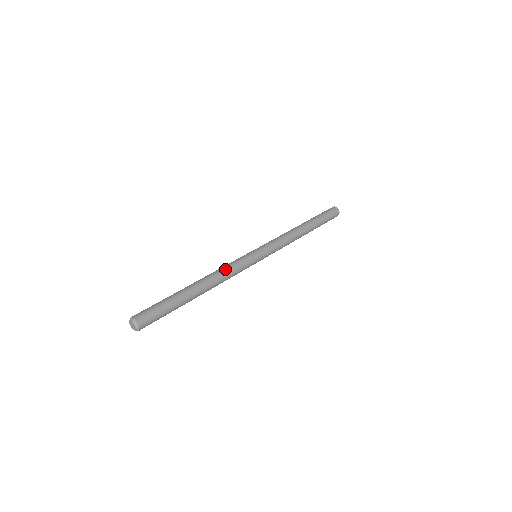
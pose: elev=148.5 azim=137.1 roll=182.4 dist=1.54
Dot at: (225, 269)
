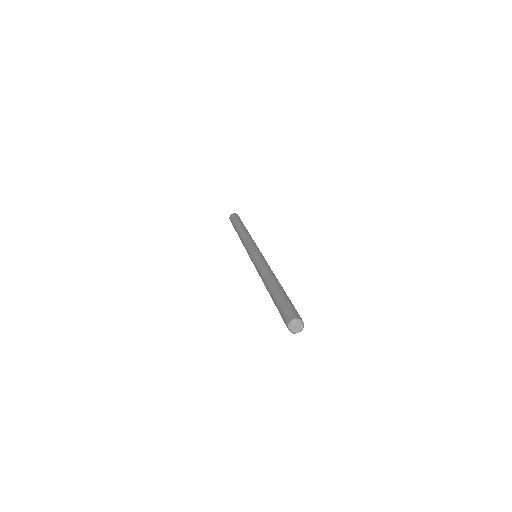
Dot at: (262, 268)
